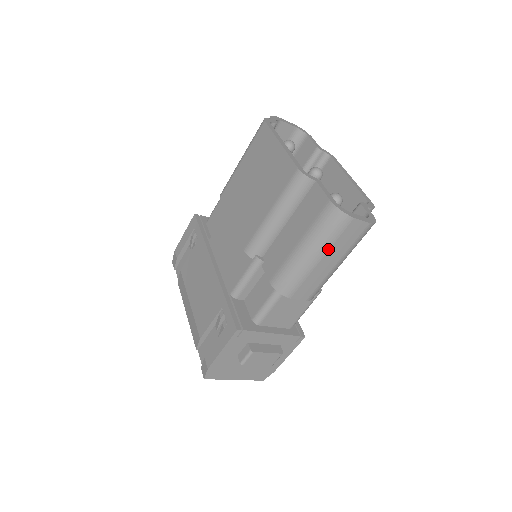
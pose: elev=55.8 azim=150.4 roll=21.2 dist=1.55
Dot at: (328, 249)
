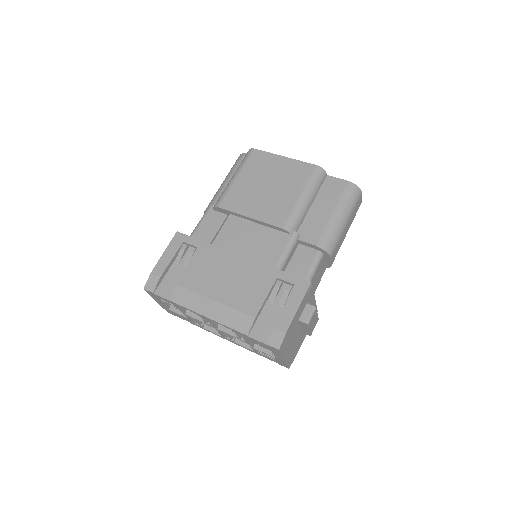
Dot at: (351, 215)
